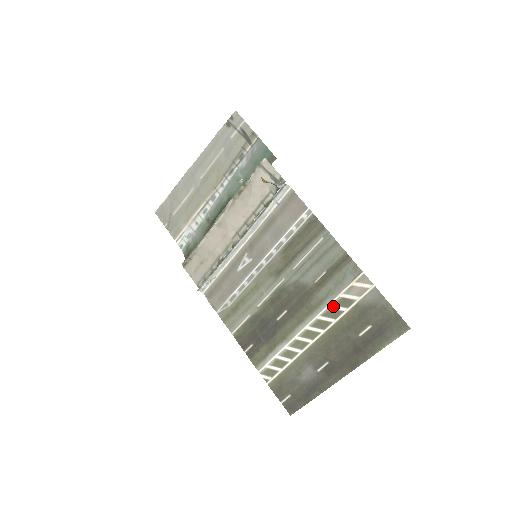
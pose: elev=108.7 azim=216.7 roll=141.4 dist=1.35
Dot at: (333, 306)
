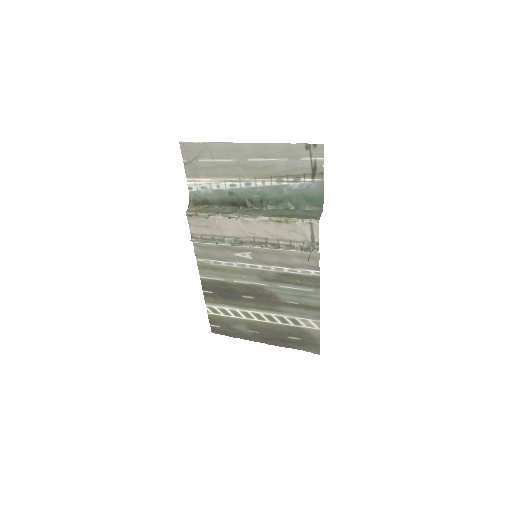
Dot at: (287, 318)
